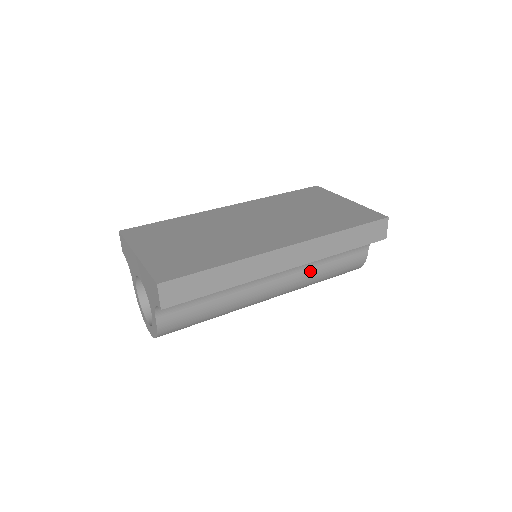
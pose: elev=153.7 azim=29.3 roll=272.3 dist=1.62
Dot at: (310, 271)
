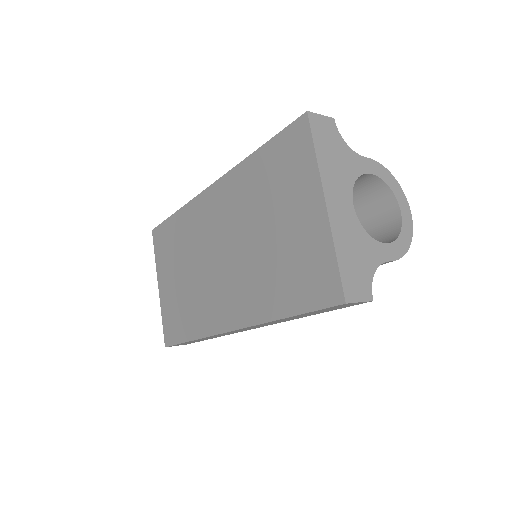
Dot at: occluded
